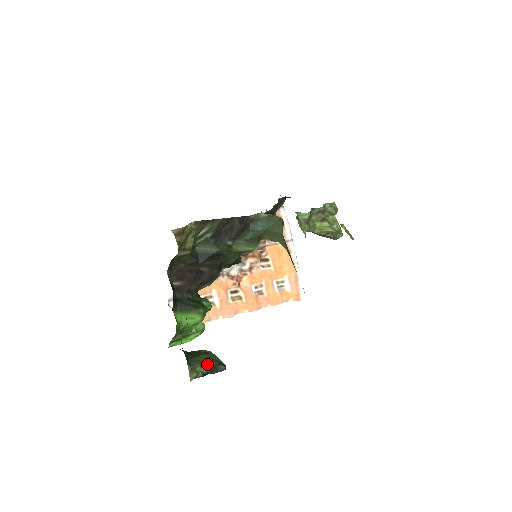
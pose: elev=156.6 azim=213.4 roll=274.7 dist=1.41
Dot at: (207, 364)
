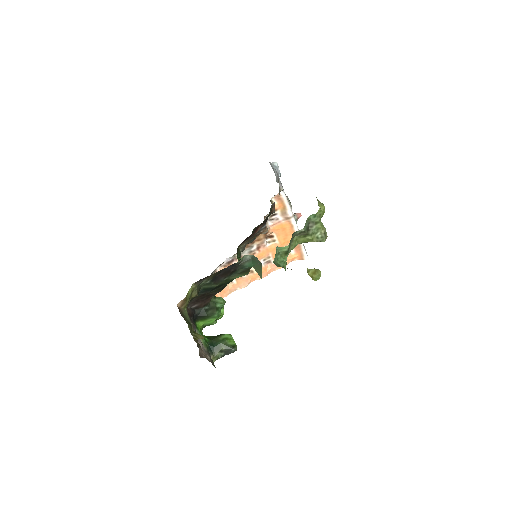
Dot at: (224, 350)
